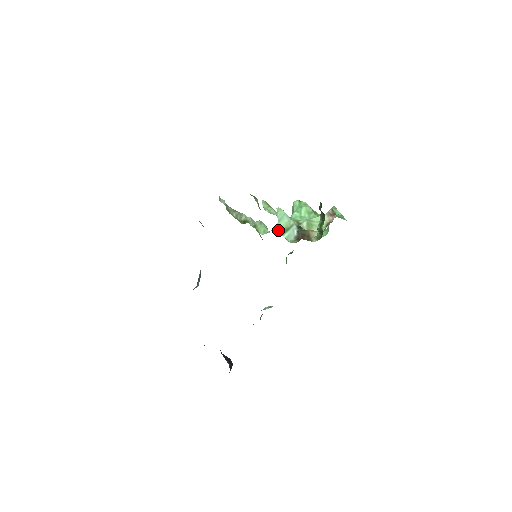
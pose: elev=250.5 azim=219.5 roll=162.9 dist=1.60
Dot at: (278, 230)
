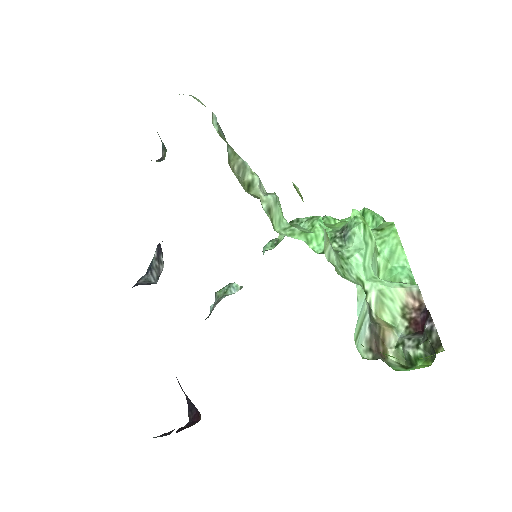
Dot at: (354, 338)
